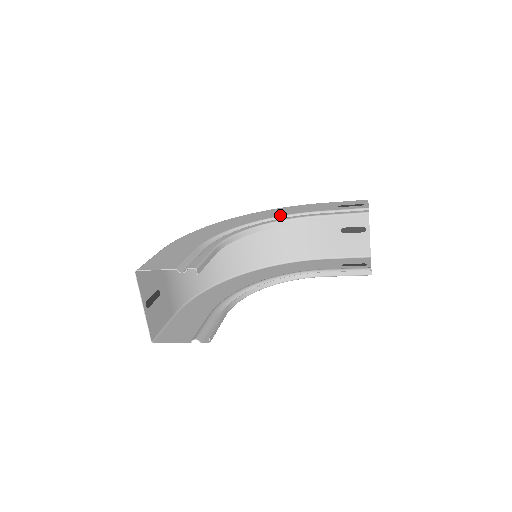
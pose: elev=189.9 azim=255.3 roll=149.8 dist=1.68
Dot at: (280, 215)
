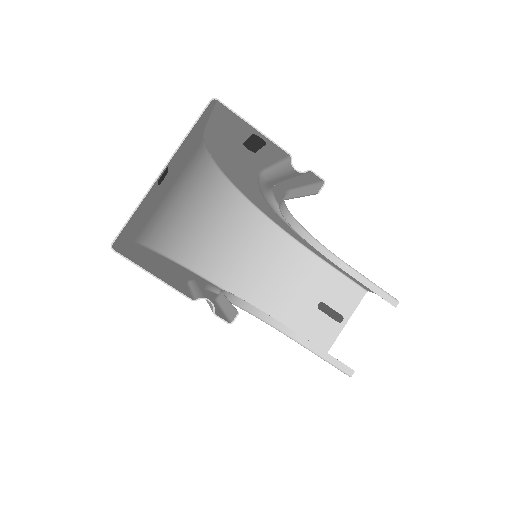
Dot at: occluded
